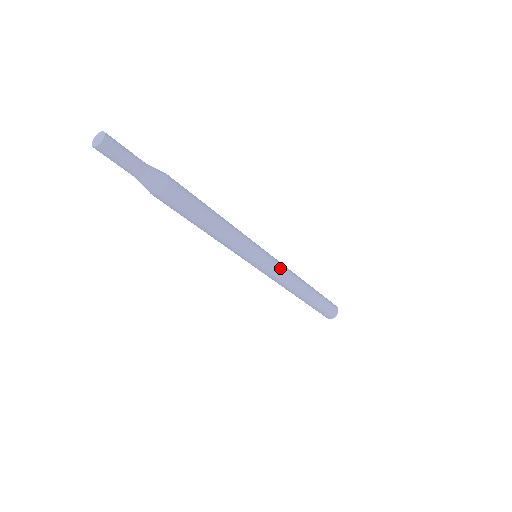
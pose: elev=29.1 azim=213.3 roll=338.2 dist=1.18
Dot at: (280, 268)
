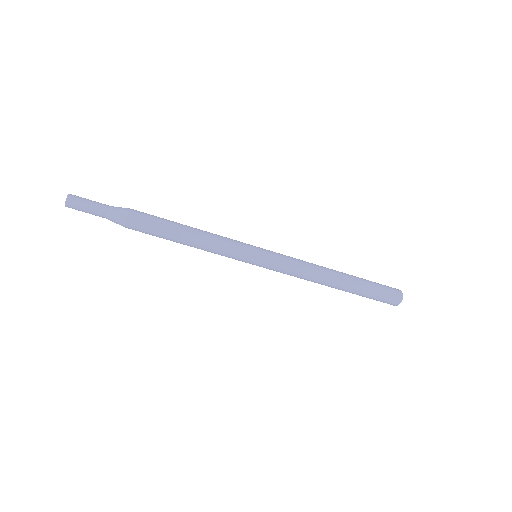
Dot at: (287, 259)
